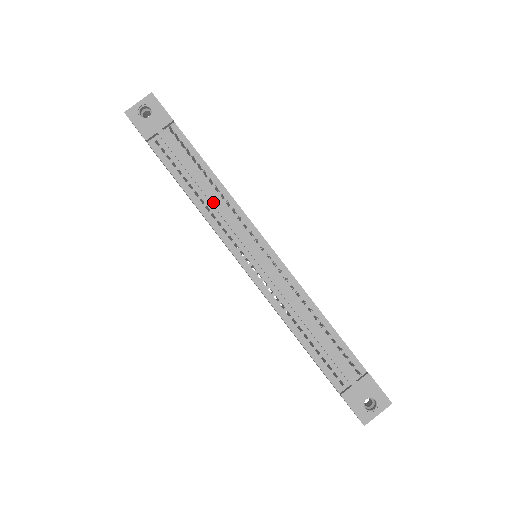
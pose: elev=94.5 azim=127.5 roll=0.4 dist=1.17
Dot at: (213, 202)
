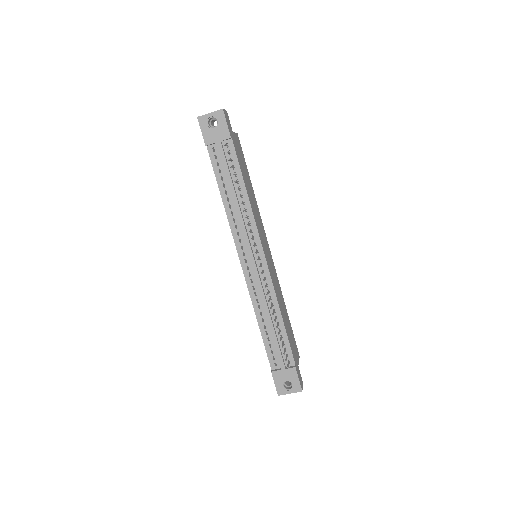
Dot at: (237, 211)
